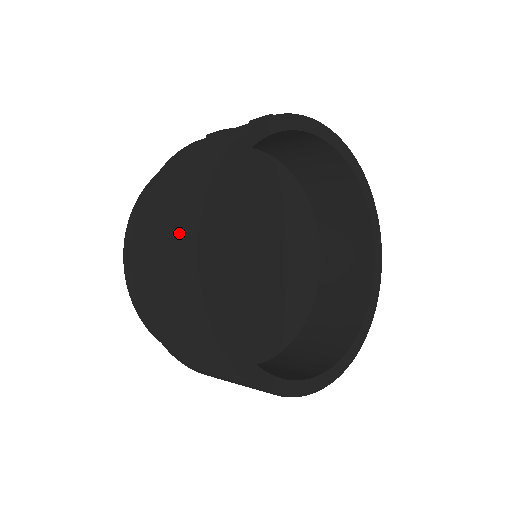
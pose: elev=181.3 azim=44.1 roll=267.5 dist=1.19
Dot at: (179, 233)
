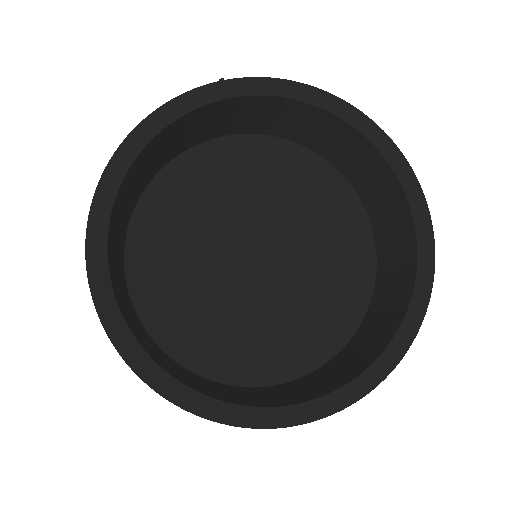
Dot at: occluded
